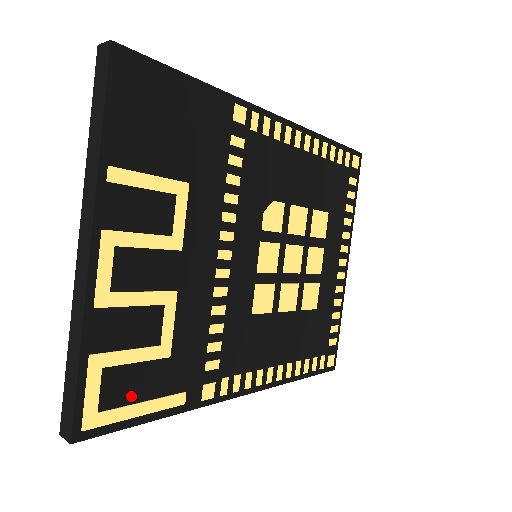
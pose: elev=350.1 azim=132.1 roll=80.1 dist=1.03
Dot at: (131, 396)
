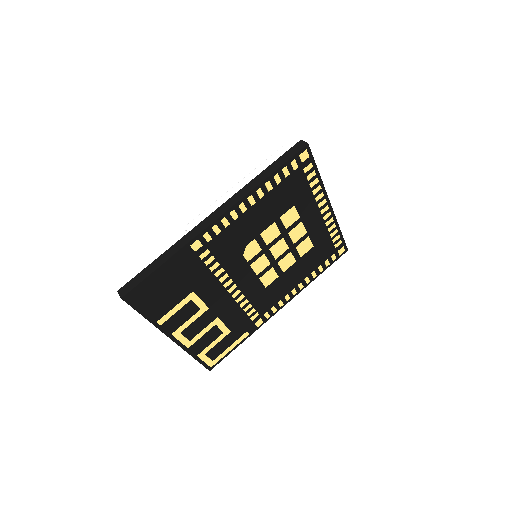
Dot at: (223, 349)
